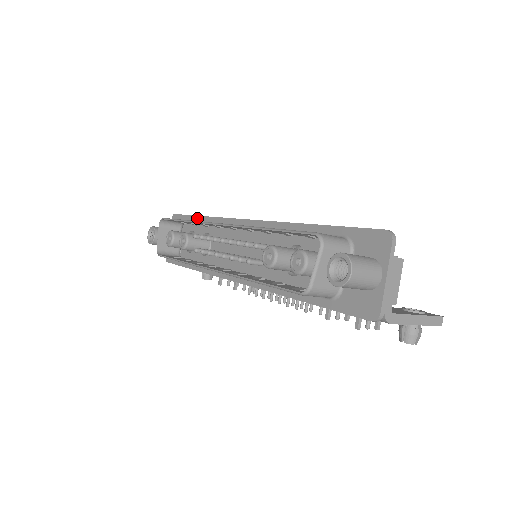
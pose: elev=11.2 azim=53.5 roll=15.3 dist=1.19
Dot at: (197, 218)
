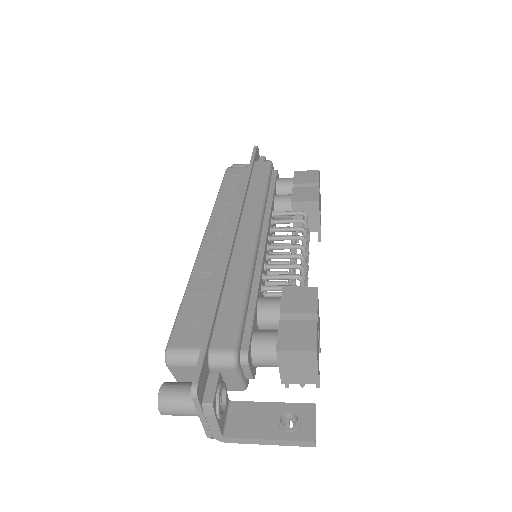
Dot at: (247, 175)
